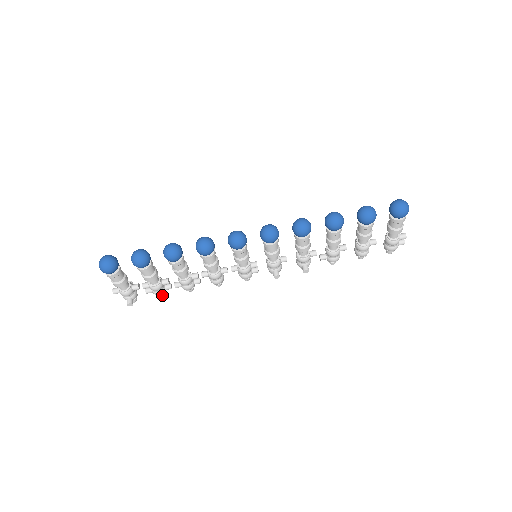
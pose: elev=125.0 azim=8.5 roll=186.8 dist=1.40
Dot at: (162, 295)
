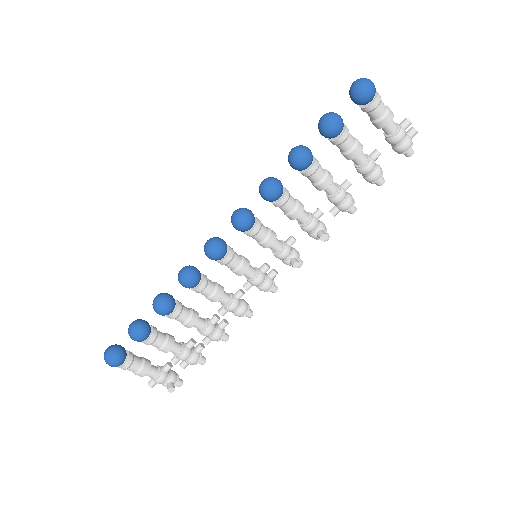
Dot at: (199, 361)
